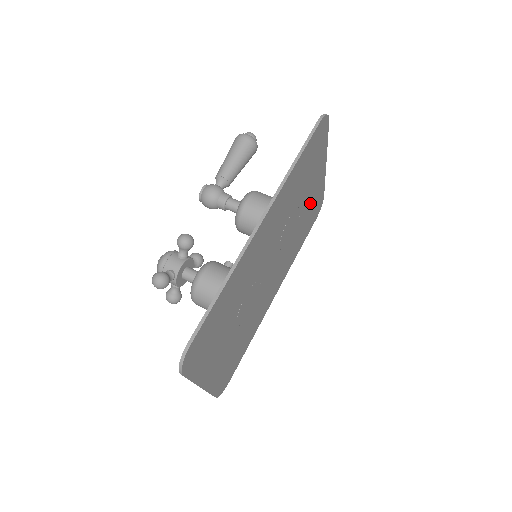
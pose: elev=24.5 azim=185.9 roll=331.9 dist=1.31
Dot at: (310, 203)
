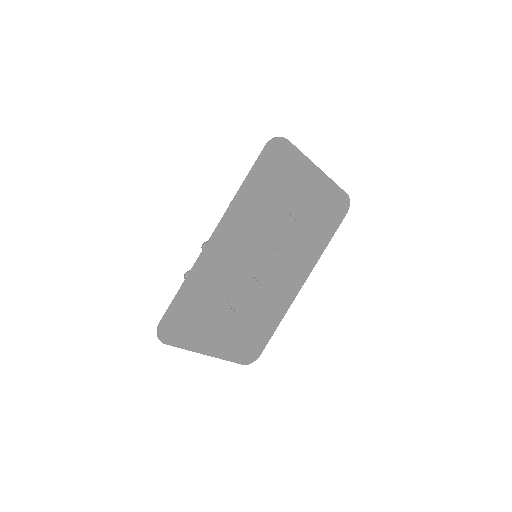
Dot at: (313, 205)
